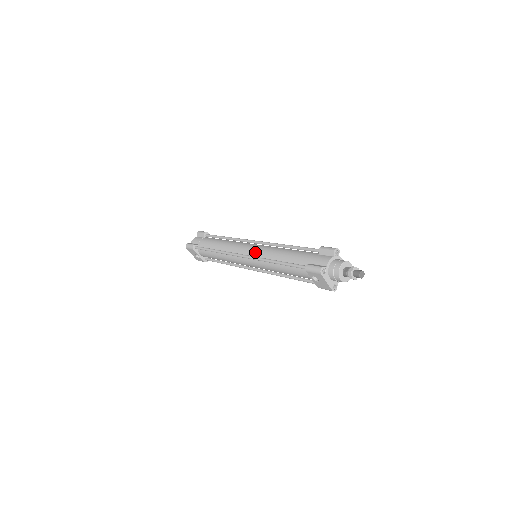
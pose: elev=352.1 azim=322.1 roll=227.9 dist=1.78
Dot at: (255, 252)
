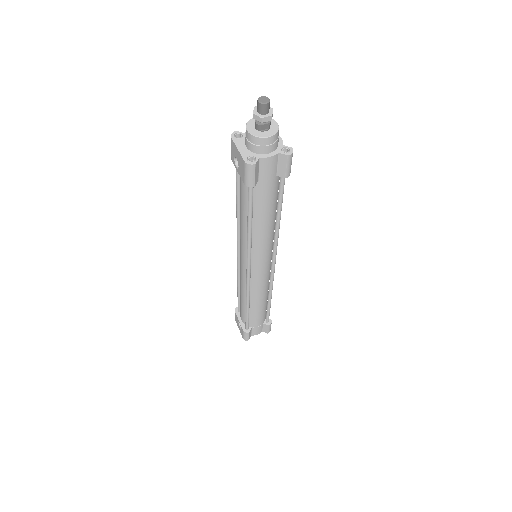
Dot at: occluded
